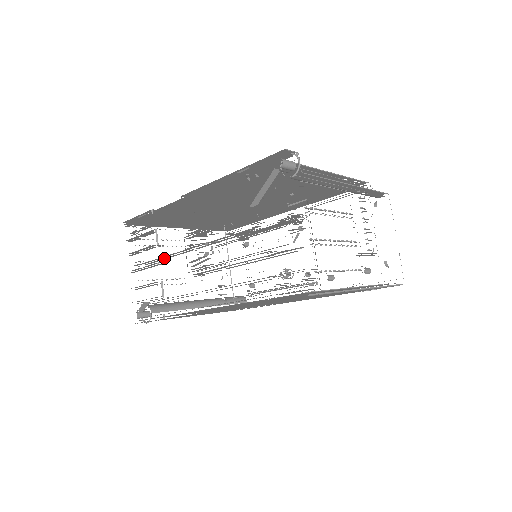
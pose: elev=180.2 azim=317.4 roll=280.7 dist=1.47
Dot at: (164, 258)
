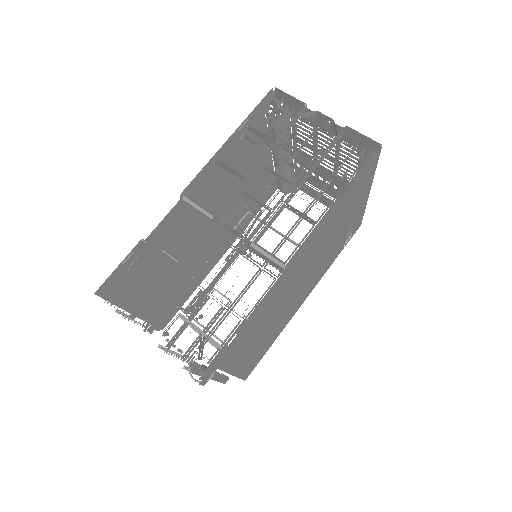
Dot at: (190, 276)
